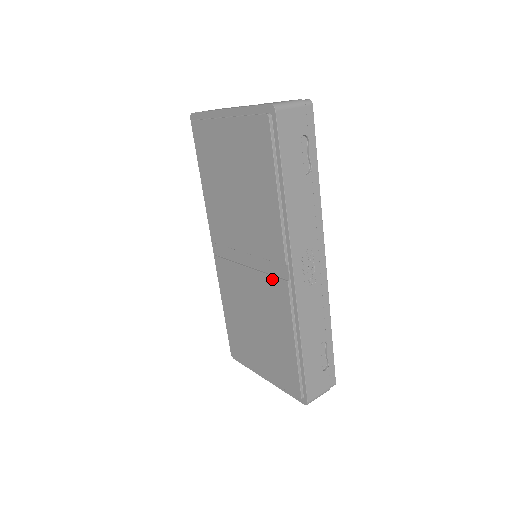
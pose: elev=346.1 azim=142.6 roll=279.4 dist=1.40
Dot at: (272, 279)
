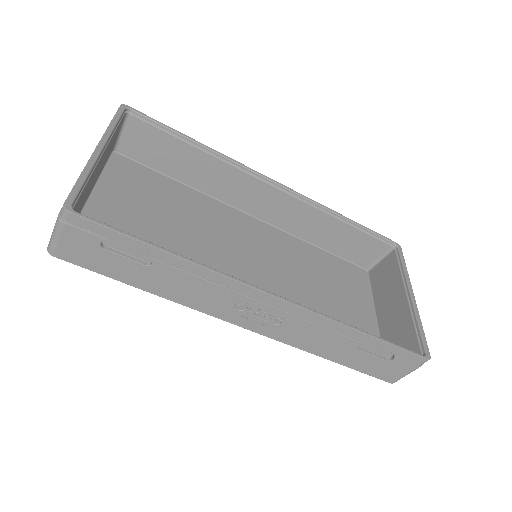
Dot at: occluded
